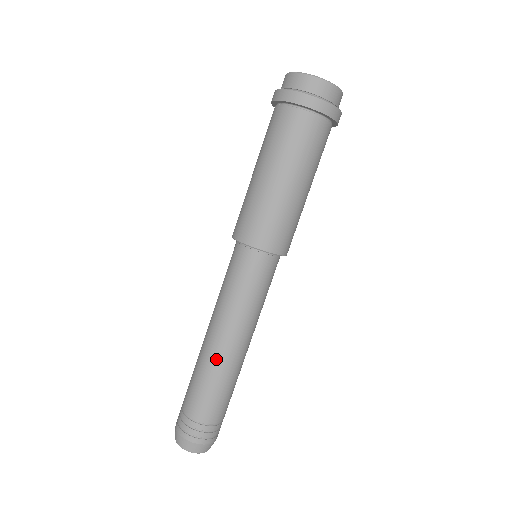
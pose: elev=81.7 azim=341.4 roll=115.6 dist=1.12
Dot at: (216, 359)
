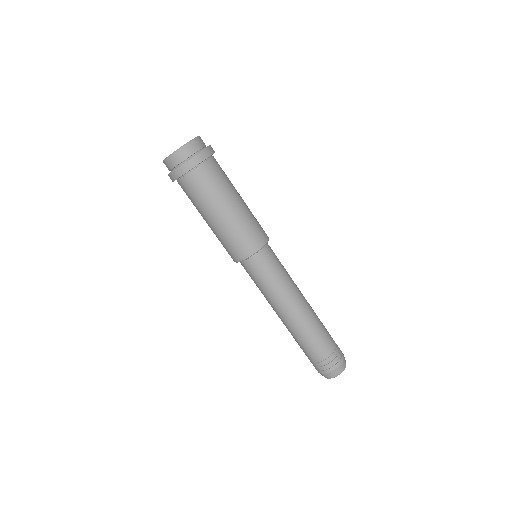
Dot at: (300, 322)
